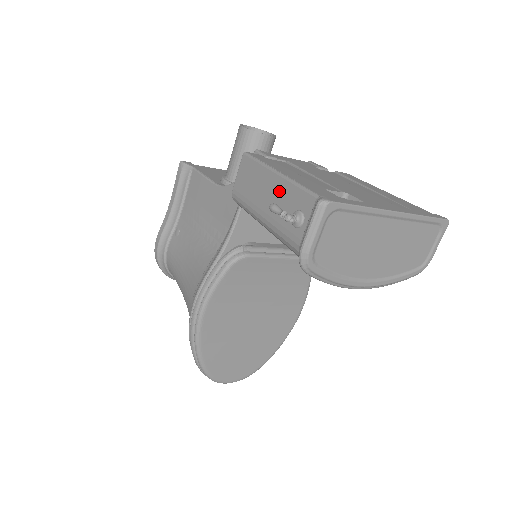
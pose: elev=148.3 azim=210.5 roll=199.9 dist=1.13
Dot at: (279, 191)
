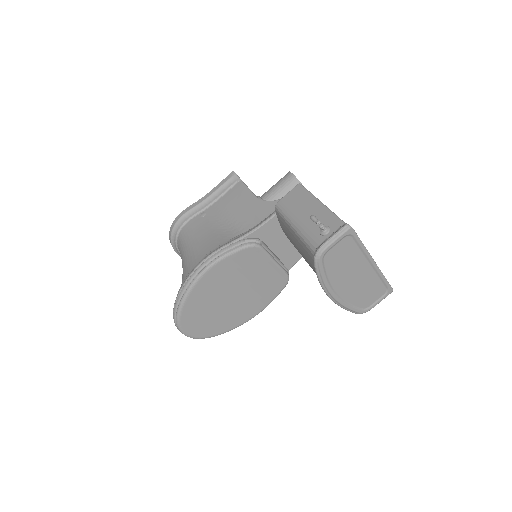
Dot at: (318, 212)
